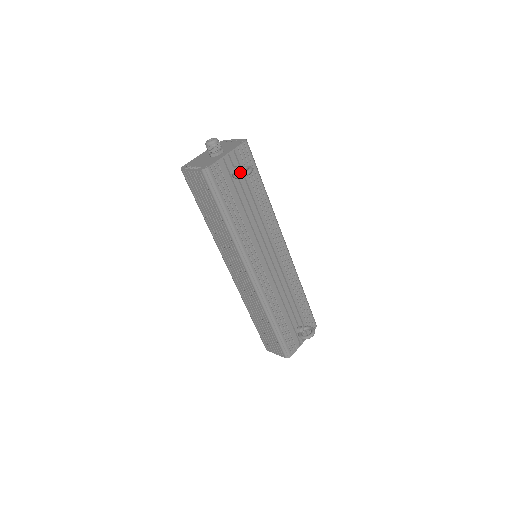
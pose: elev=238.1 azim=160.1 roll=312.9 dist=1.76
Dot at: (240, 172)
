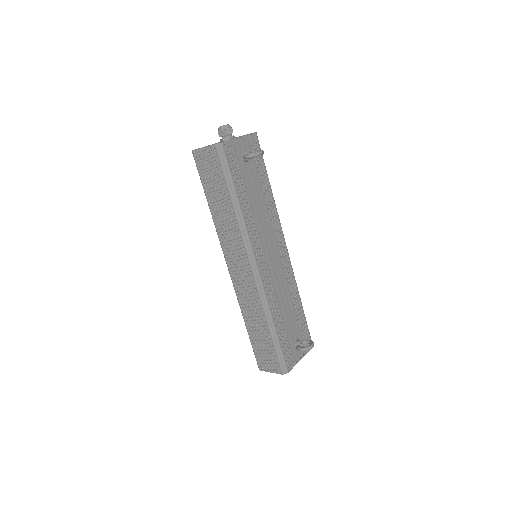
Dot at: occluded
